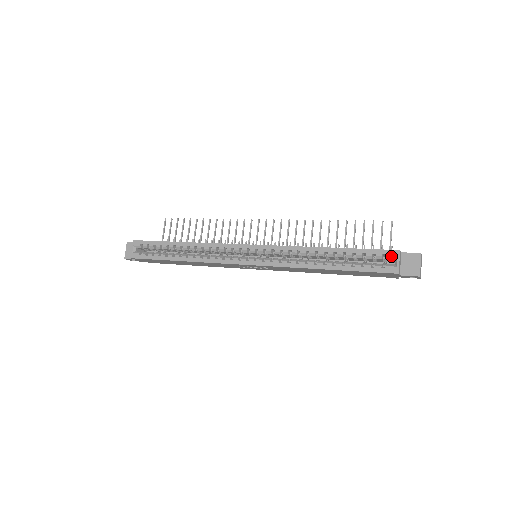
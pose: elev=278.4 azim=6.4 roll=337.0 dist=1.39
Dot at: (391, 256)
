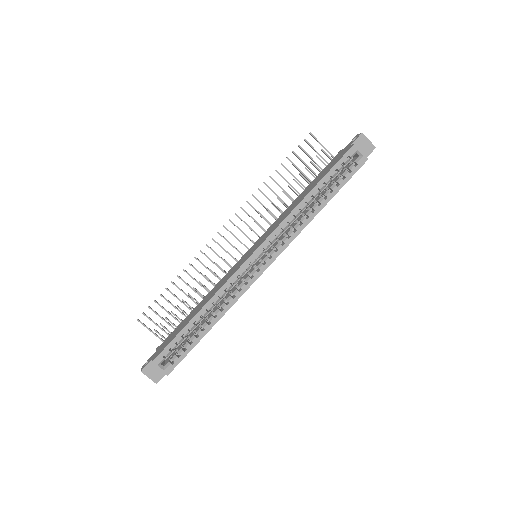
Dot at: (353, 153)
